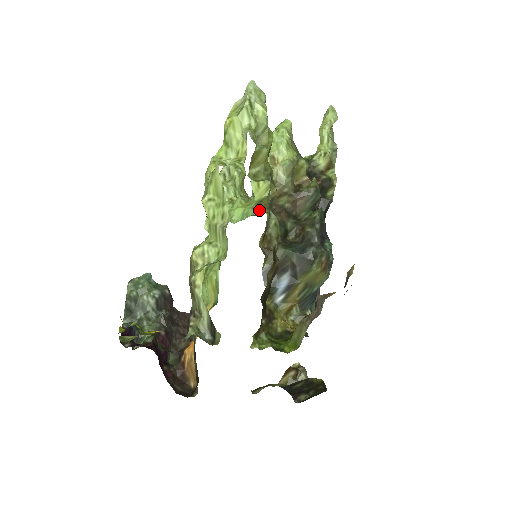
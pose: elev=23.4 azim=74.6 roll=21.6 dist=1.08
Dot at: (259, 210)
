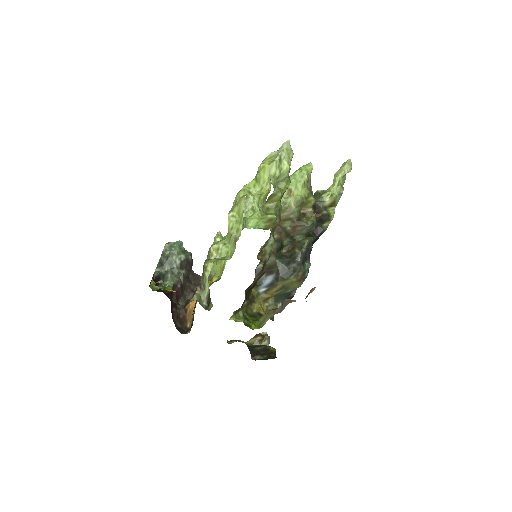
Dot at: (268, 226)
